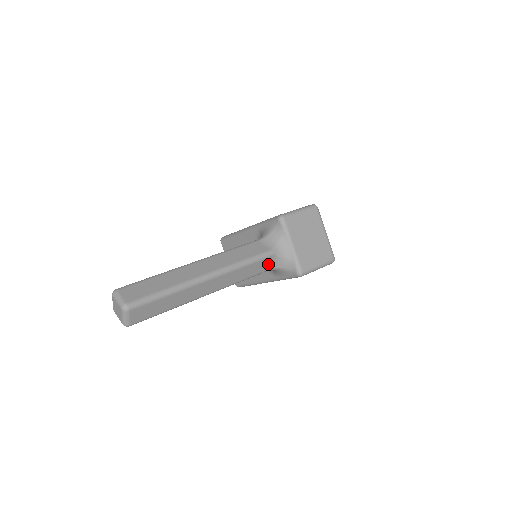
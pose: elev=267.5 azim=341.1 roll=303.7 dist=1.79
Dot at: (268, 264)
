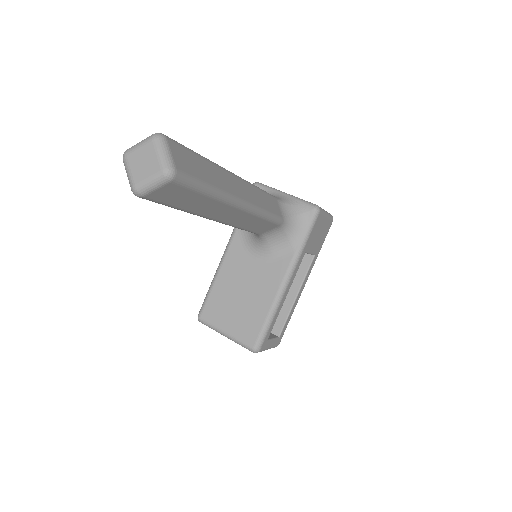
Dot at: (279, 209)
